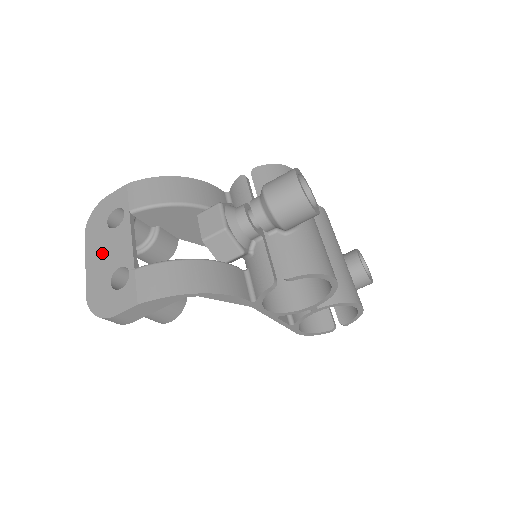
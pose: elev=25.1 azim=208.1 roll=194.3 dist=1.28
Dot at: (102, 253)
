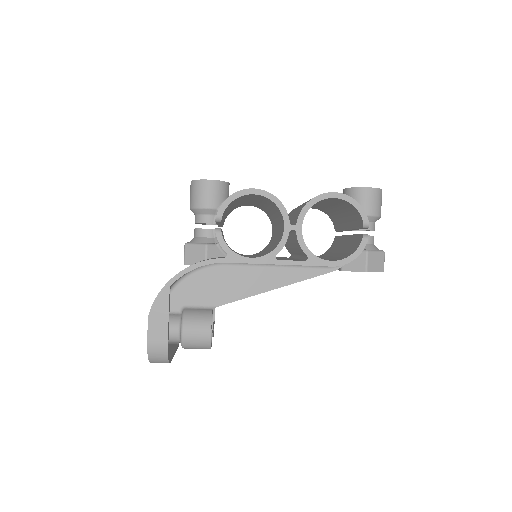
Dot at: occluded
